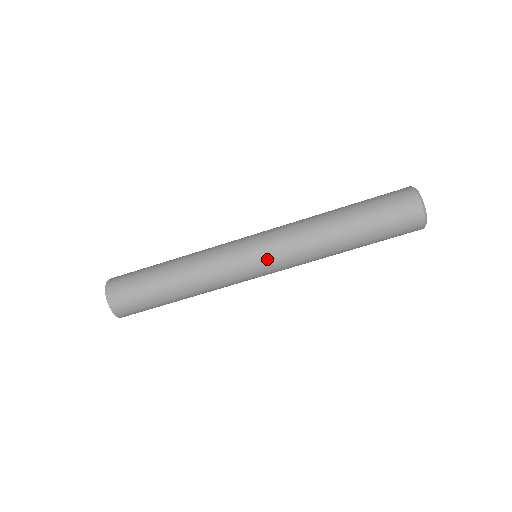
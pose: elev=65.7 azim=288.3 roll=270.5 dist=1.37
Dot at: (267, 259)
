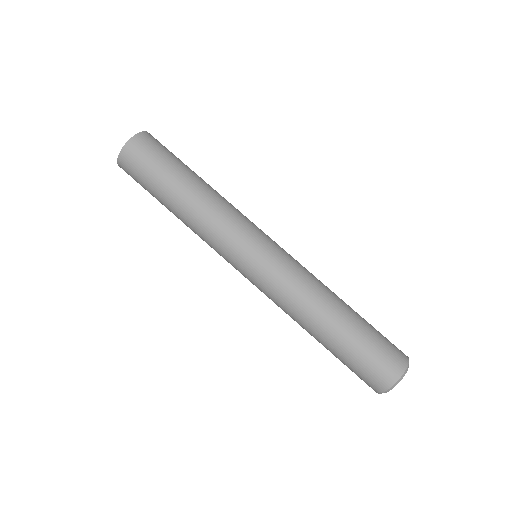
Dot at: (268, 261)
